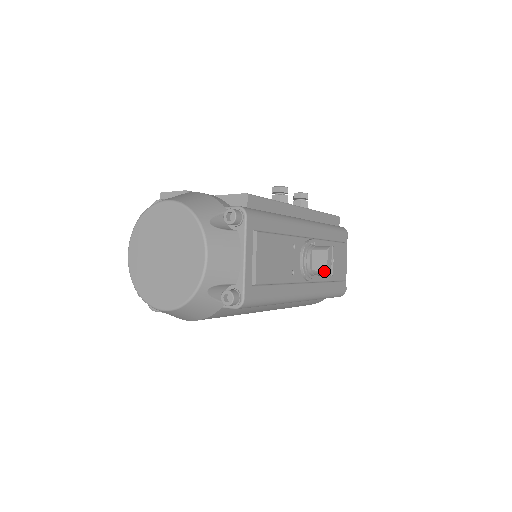
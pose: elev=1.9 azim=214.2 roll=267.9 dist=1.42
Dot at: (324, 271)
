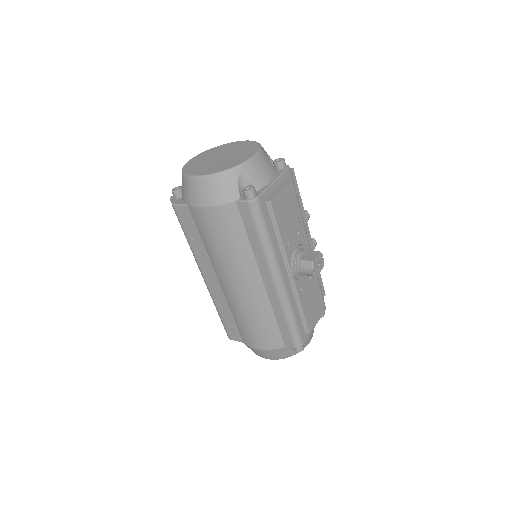
Dot at: (310, 261)
